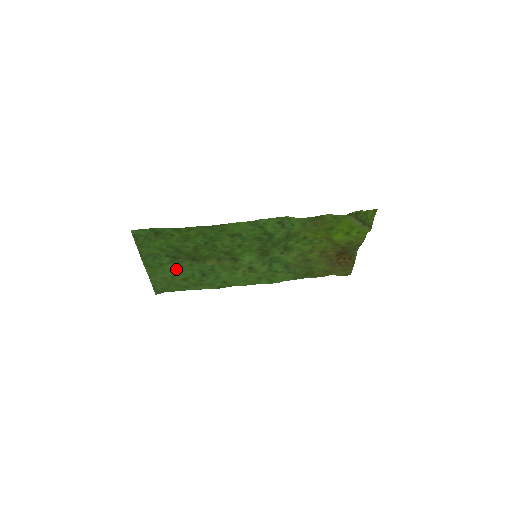
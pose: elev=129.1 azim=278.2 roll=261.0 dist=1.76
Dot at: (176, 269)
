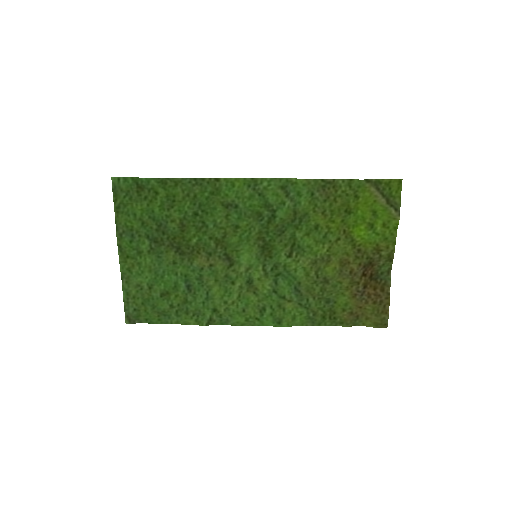
Dot at: (156, 268)
